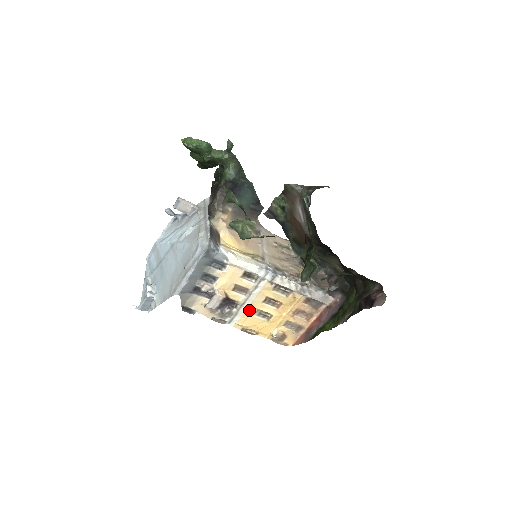
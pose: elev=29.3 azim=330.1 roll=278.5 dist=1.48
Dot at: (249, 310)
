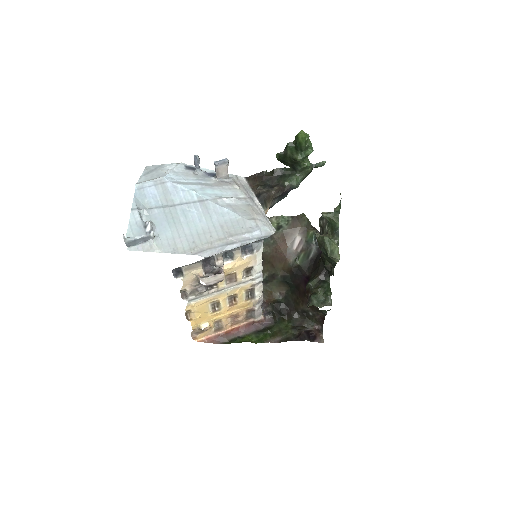
Dot at: (214, 298)
